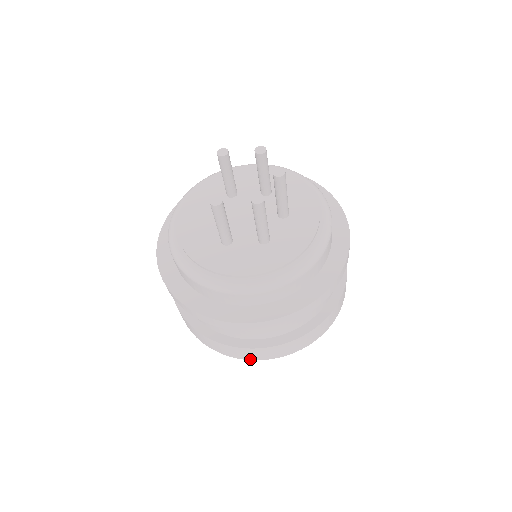
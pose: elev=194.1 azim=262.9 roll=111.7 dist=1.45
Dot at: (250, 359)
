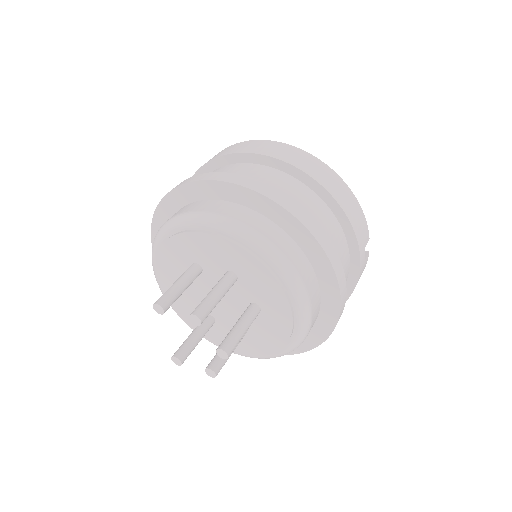
Dot at: occluded
